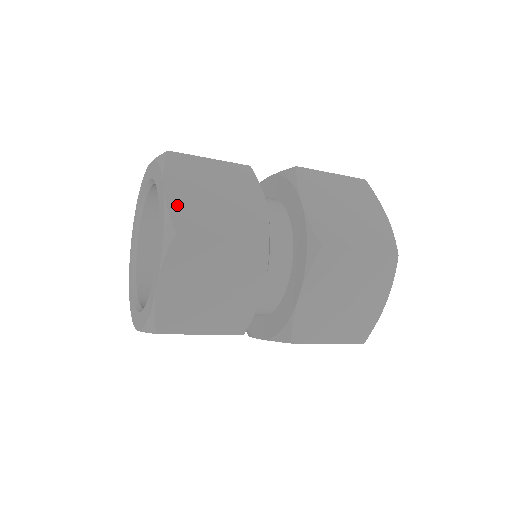
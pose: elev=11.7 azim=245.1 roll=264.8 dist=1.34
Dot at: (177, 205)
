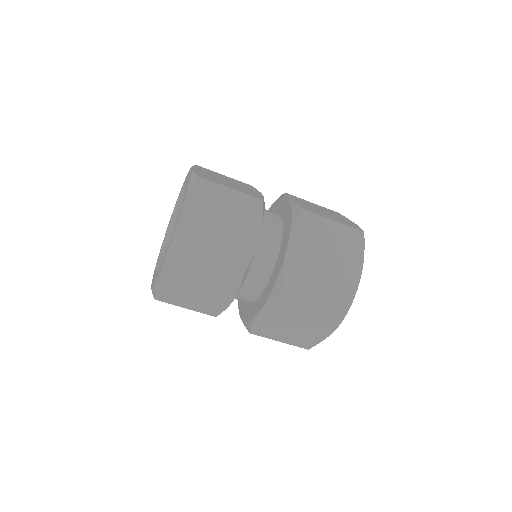
Dot at: occluded
